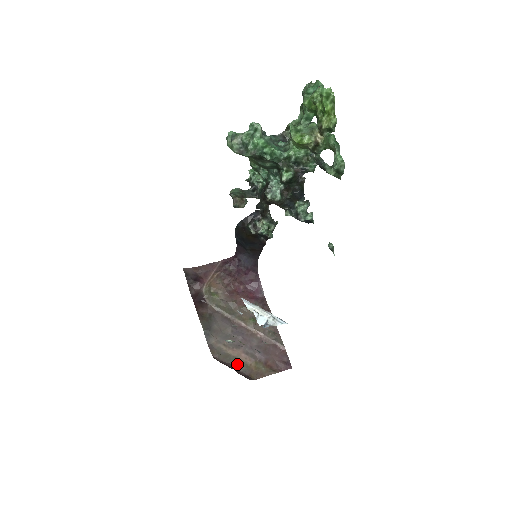
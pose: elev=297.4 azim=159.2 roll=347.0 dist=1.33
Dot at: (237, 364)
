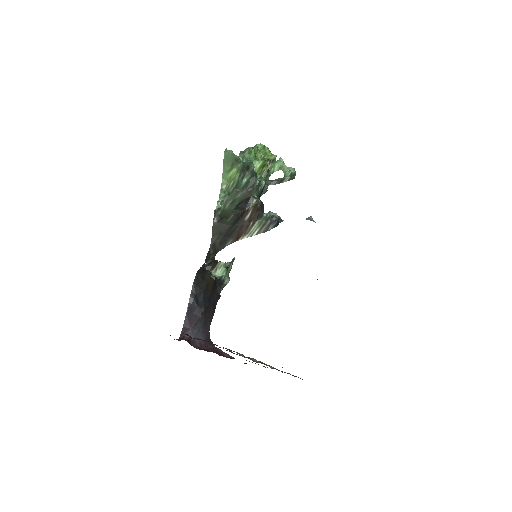
Dot at: occluded
